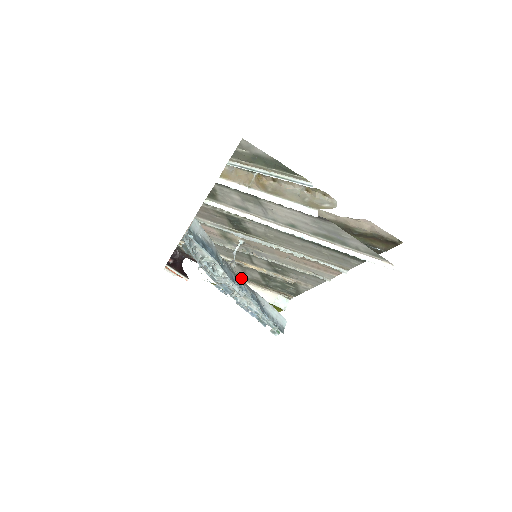
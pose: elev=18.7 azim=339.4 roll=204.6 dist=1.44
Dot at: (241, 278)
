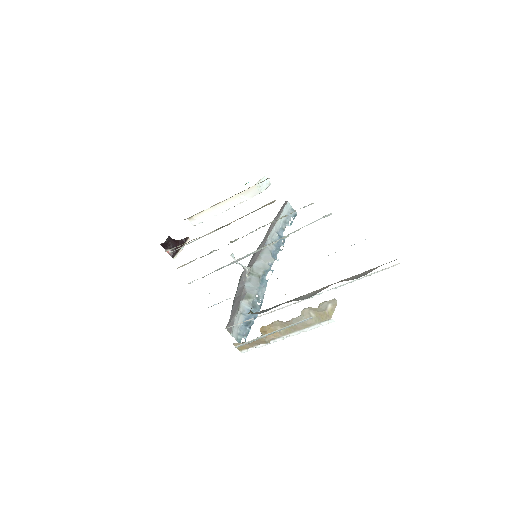
Dot at: occluded
